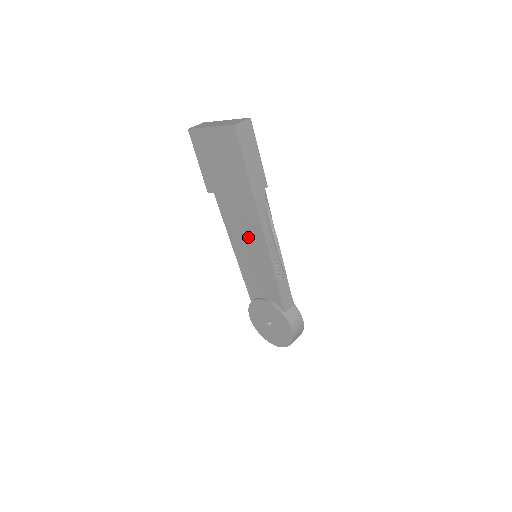
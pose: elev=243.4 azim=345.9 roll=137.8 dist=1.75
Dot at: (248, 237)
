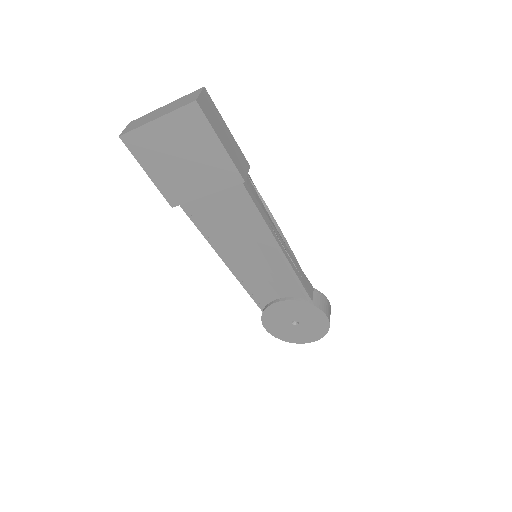
Dot at: (243, 238)
